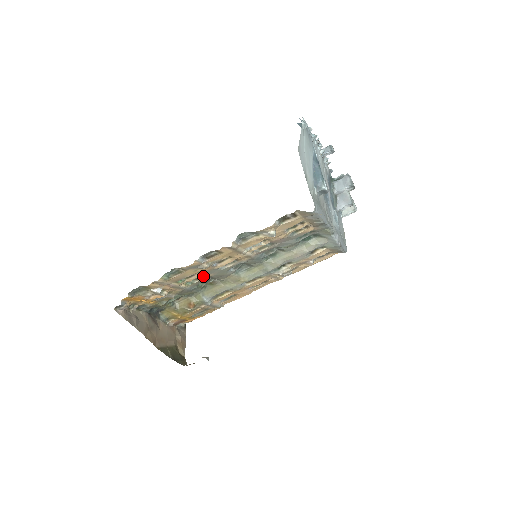
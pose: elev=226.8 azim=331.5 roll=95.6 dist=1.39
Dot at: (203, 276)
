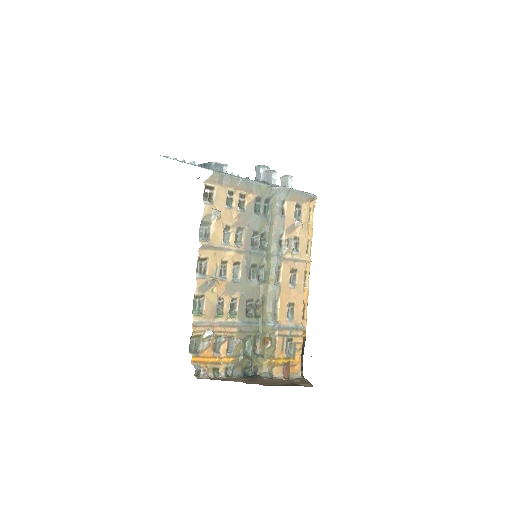
Dot at: (235, 301)
